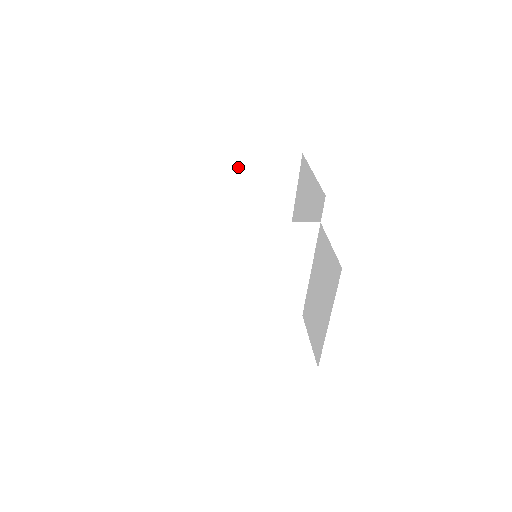
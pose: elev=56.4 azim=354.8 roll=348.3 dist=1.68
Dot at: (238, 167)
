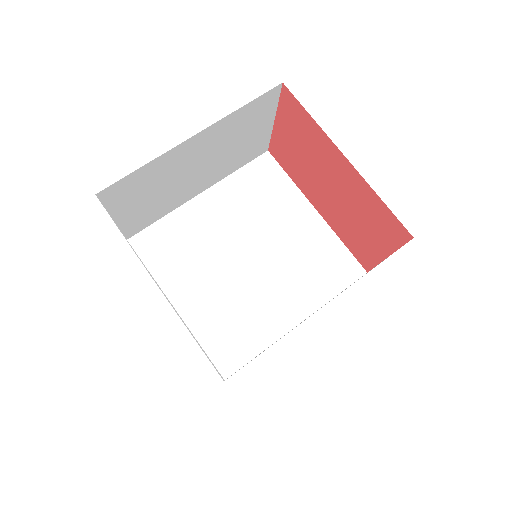
Dot at: occluded
